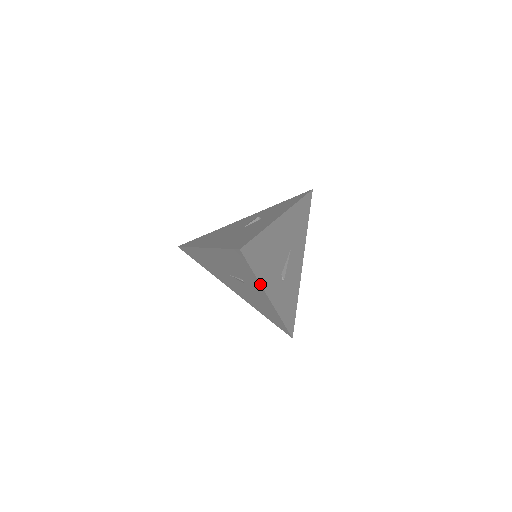
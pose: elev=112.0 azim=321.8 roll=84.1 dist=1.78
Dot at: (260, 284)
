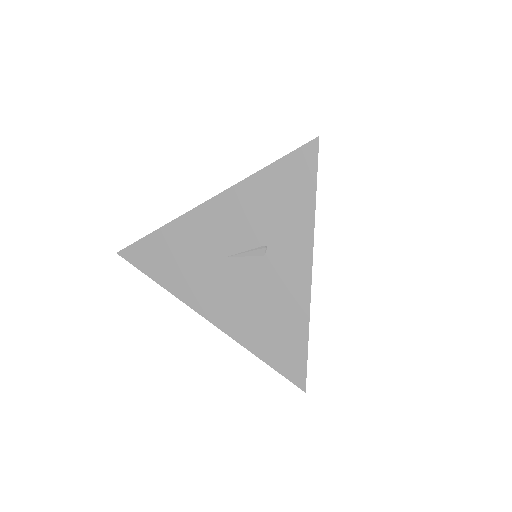
Dot at: (314, 225)
